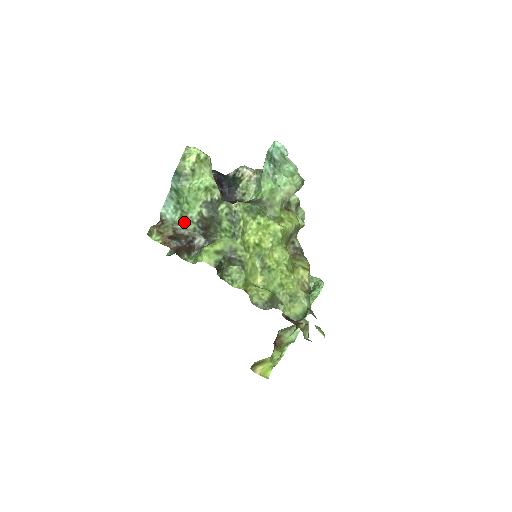
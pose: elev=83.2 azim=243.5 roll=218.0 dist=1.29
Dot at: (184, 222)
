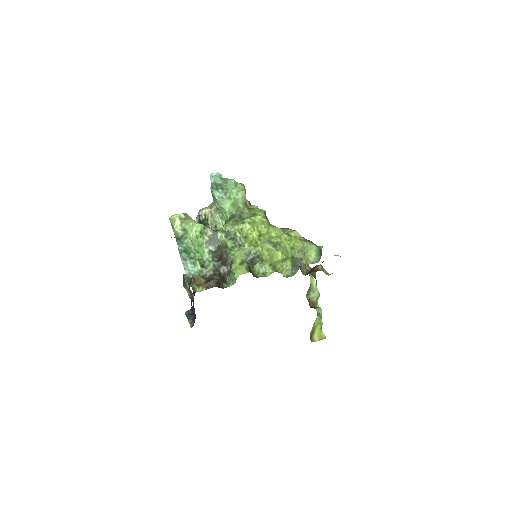
Dot at: (205, 267)
